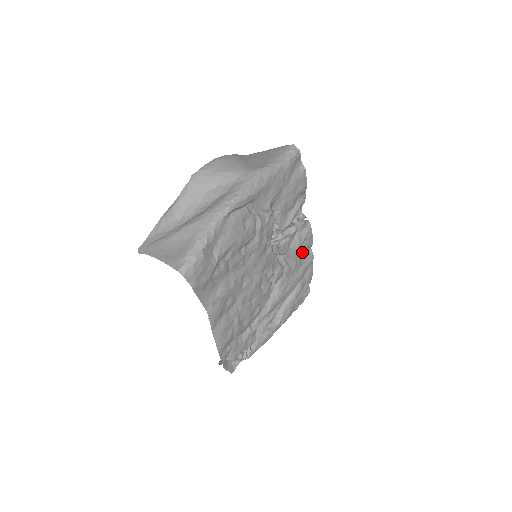
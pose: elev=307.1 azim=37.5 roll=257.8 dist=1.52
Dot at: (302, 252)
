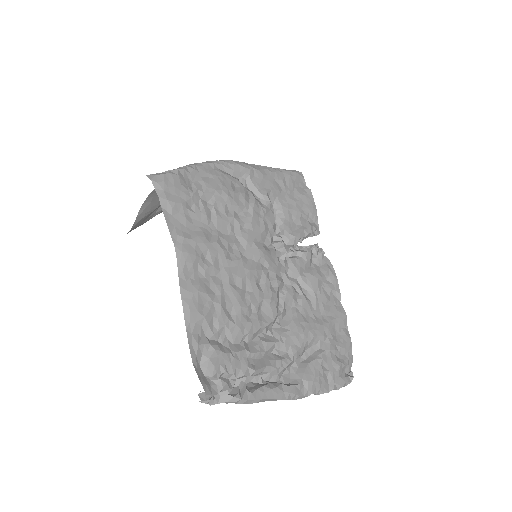
Dot at: (325, 293)
